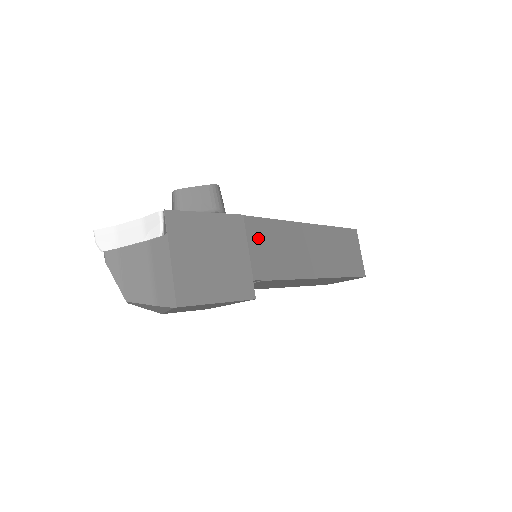
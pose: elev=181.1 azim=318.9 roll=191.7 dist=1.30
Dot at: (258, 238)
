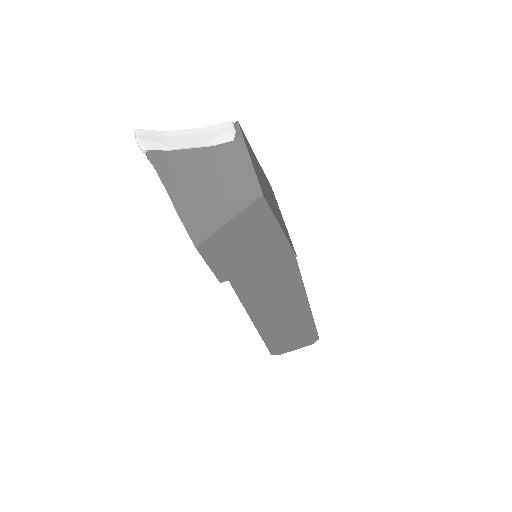
Dot at: occluded
